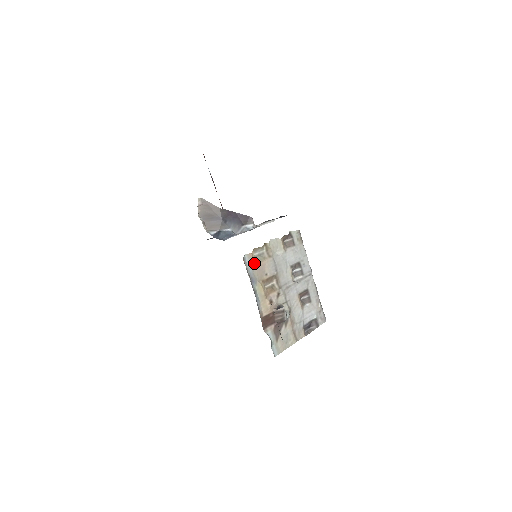
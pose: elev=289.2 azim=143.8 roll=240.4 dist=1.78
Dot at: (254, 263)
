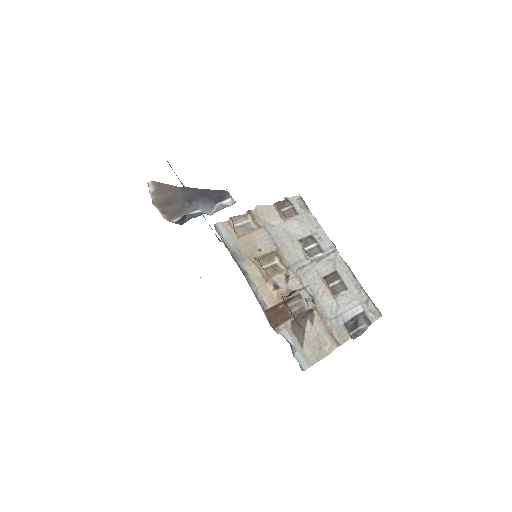
Dot at: (234, 234)
